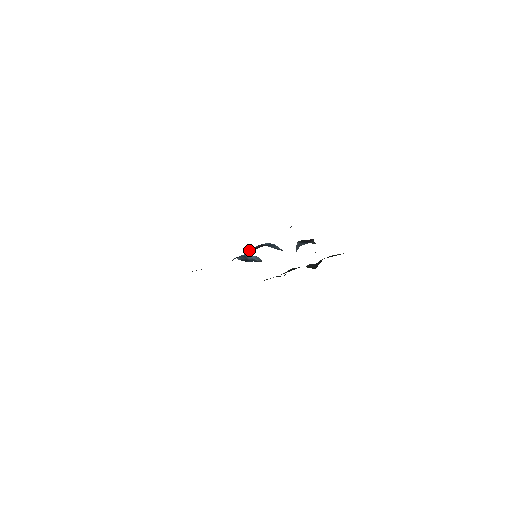
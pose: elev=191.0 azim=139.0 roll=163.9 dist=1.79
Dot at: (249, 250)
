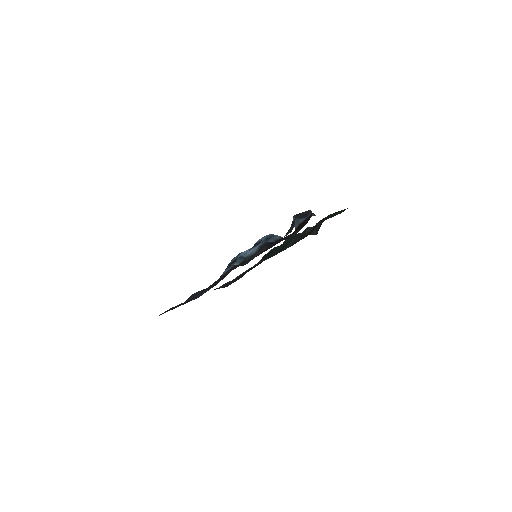
Dot at: (250, 258)
